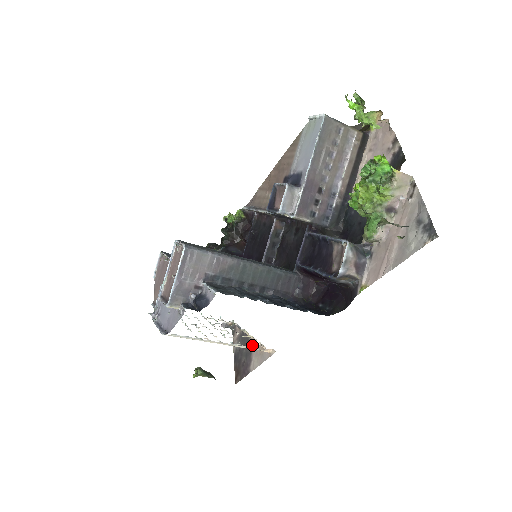
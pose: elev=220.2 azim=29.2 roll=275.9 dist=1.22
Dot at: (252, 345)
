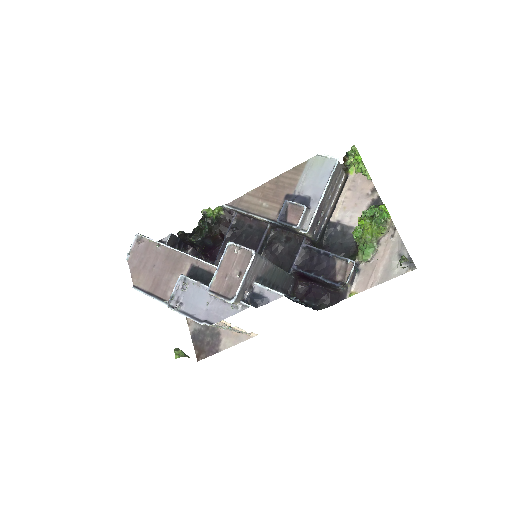
Dot at: occluded
